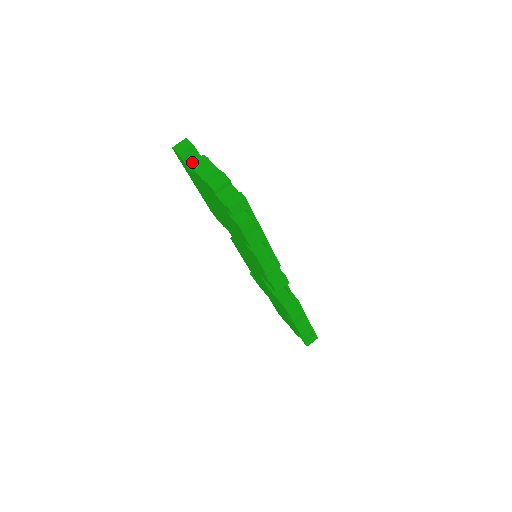
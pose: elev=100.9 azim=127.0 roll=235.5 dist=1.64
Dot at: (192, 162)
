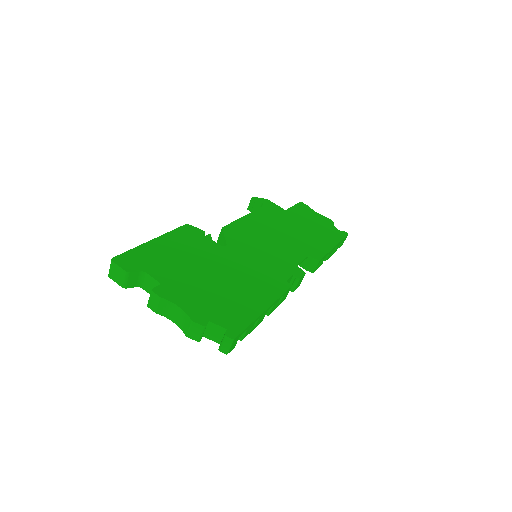
Dot at: (148, 304)
